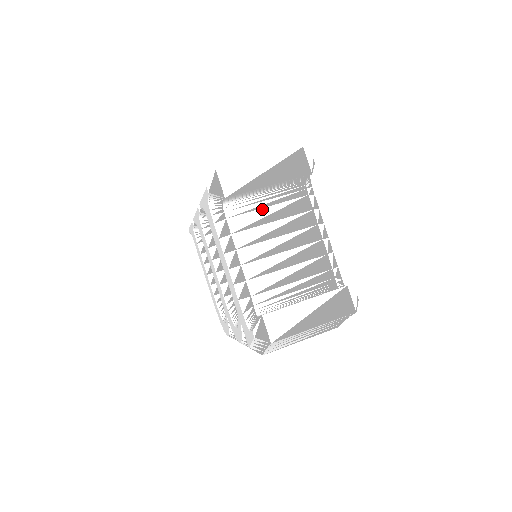
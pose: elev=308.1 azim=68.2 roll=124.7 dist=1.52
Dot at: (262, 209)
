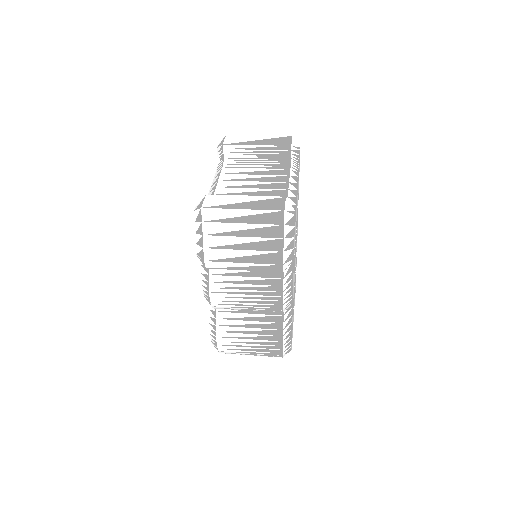
Dot at: (251, 168)
